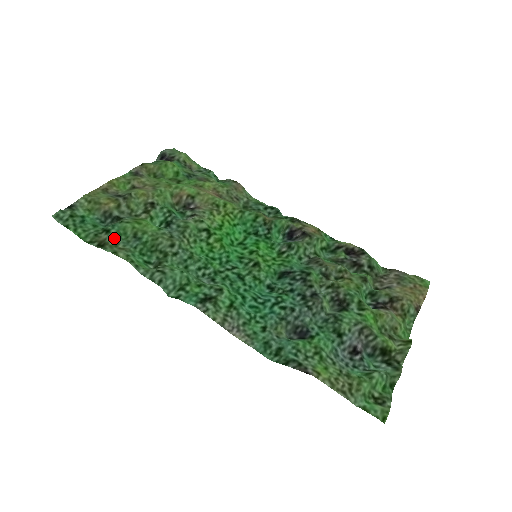
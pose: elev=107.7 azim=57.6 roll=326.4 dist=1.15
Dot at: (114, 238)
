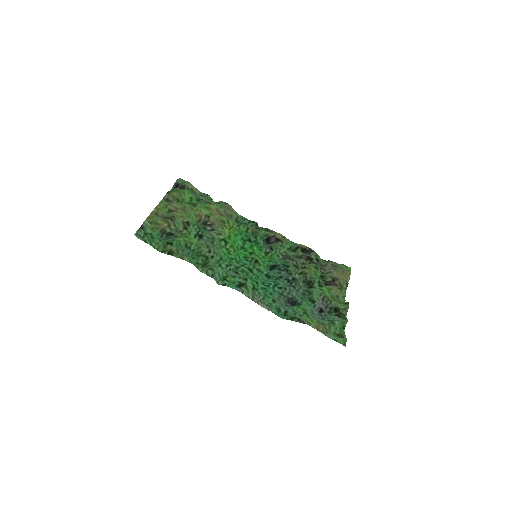
Dot at: (176, 248)
